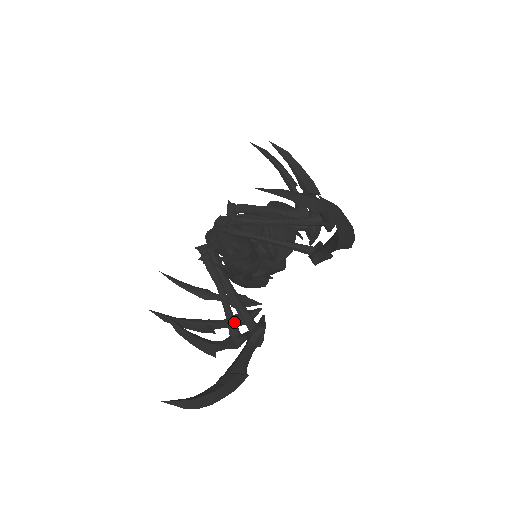
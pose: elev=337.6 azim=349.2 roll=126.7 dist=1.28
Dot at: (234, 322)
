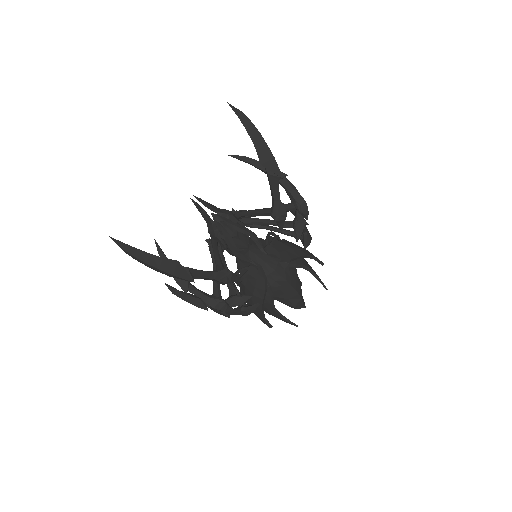
Dot at: (218, 288)
